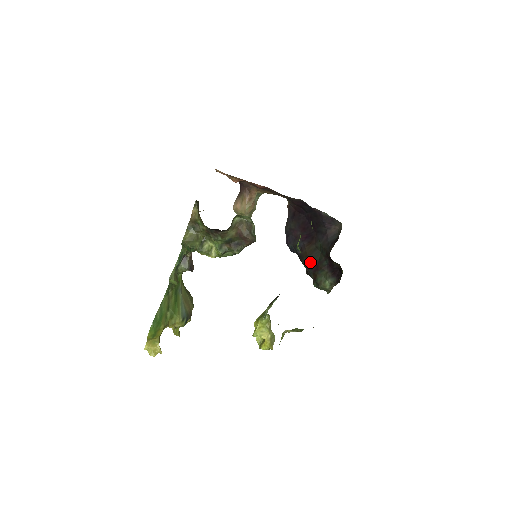
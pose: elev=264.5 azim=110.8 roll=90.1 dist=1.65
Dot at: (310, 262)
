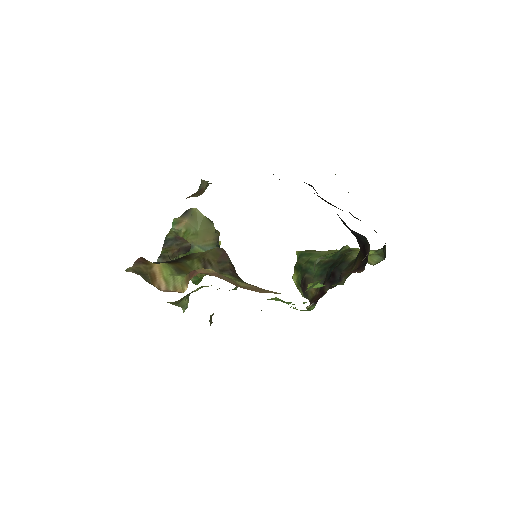
Dot at: occluded
